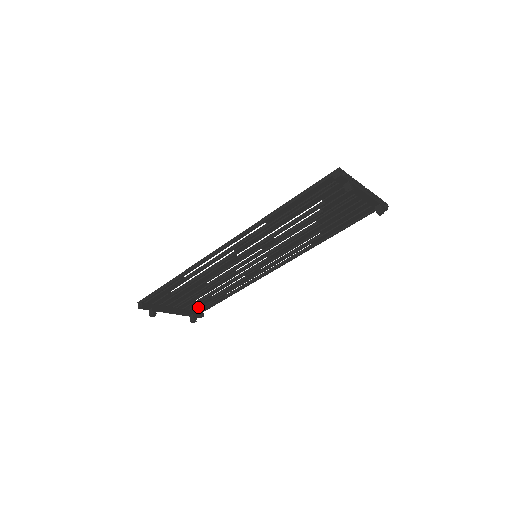
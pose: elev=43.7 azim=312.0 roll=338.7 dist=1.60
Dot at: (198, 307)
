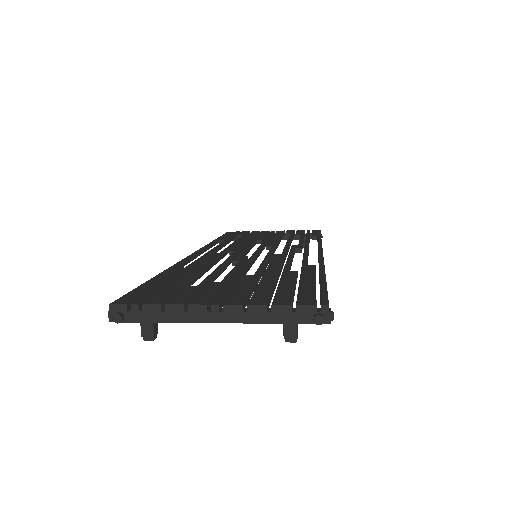
Dot at: occluded
